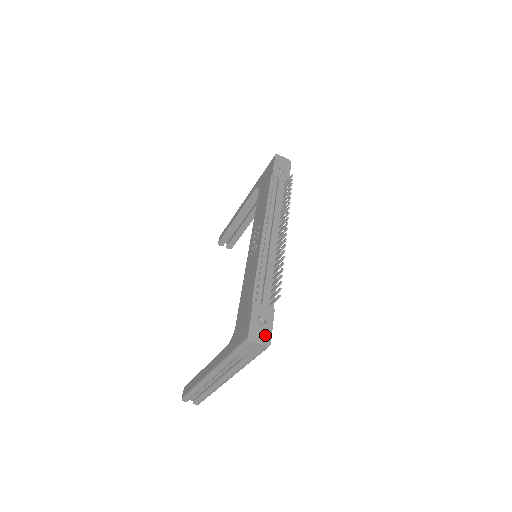
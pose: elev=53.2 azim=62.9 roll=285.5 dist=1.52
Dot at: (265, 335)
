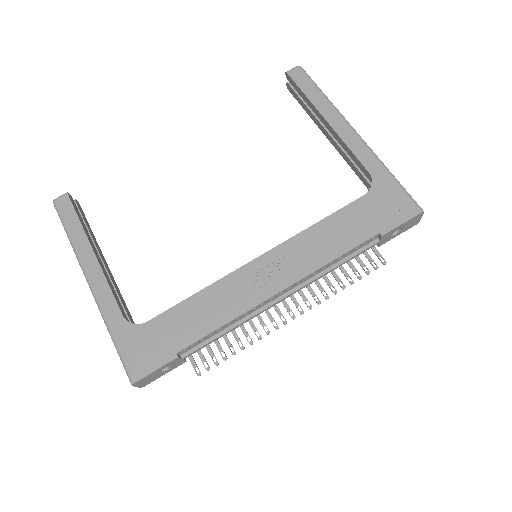
Dot at: (150, 381)
